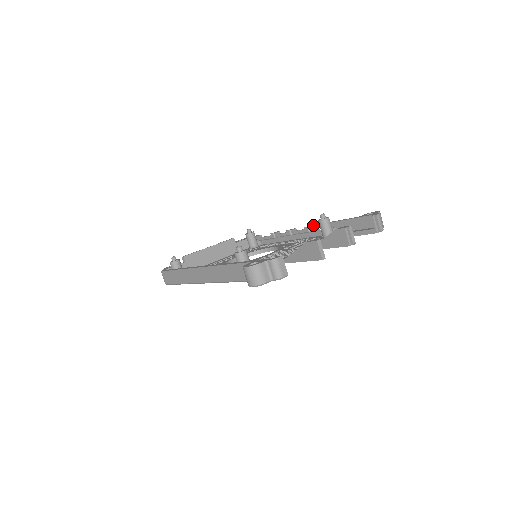
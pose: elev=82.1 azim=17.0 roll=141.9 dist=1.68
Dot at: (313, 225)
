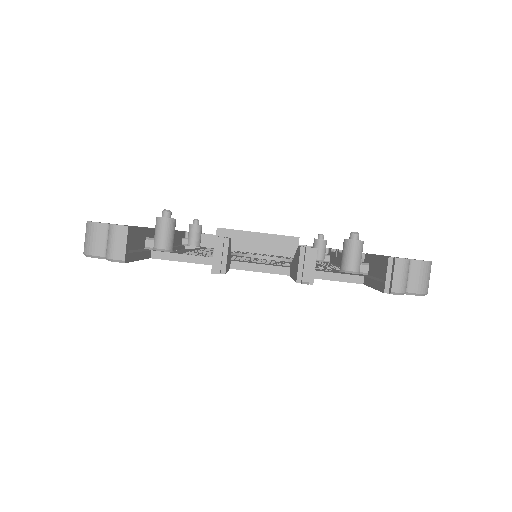
Dot at: occluded
